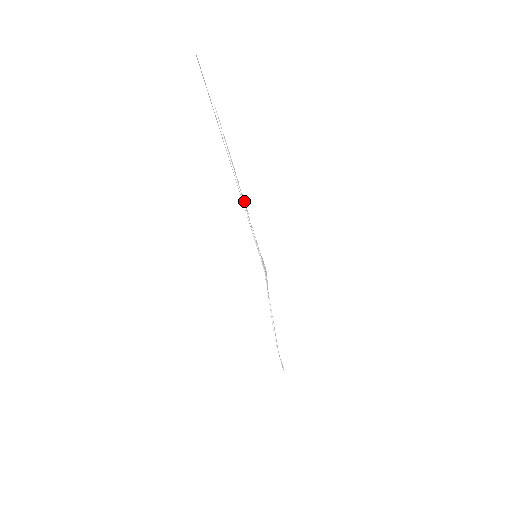
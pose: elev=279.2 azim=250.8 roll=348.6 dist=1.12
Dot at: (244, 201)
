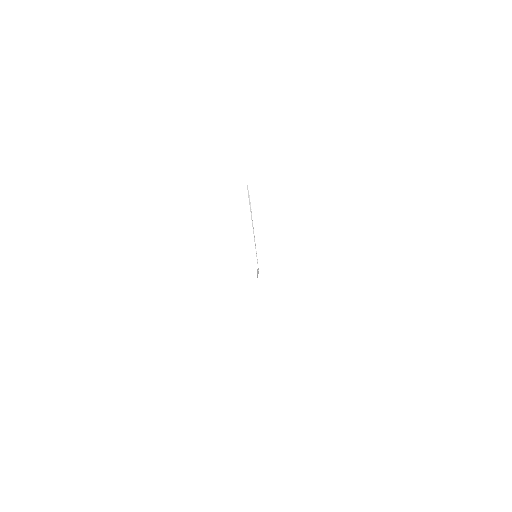
Dot at: occluded
